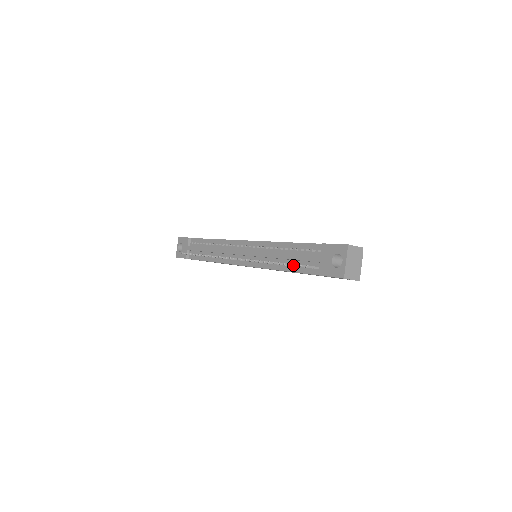
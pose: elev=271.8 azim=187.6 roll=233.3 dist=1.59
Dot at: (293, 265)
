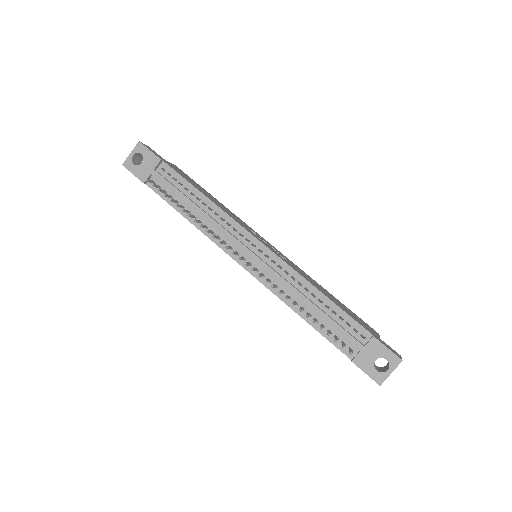
Dot at: occluded
